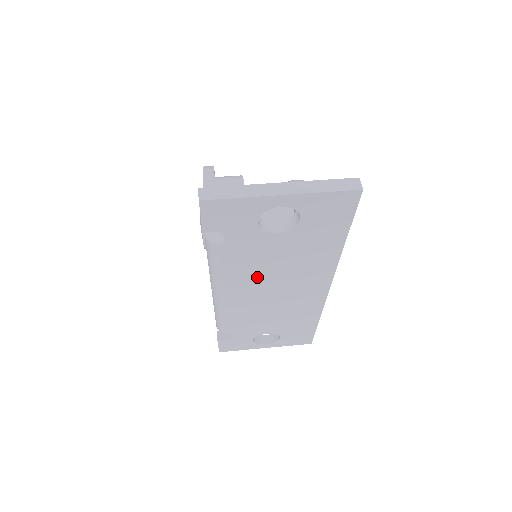
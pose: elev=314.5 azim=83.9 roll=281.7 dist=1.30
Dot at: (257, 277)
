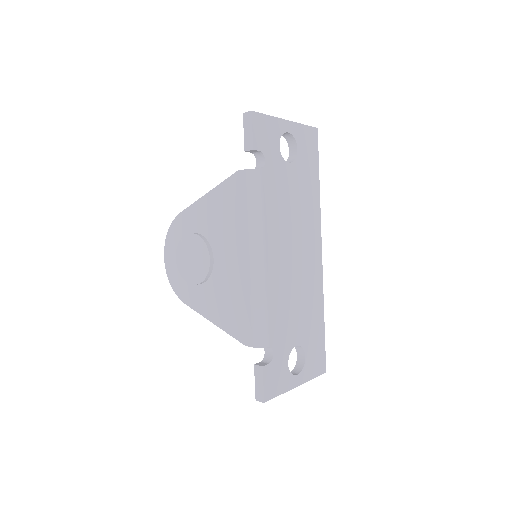
Dot at: (283, 226)
